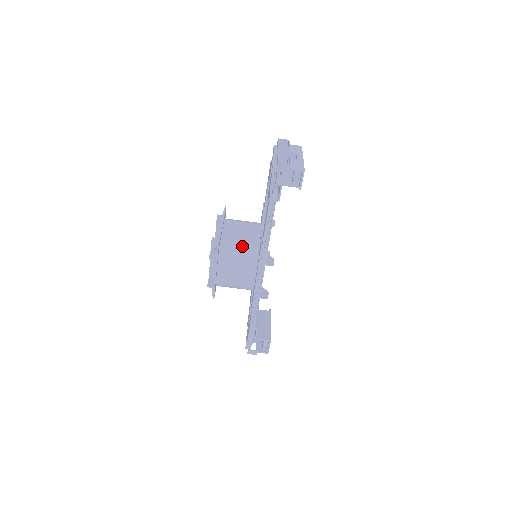
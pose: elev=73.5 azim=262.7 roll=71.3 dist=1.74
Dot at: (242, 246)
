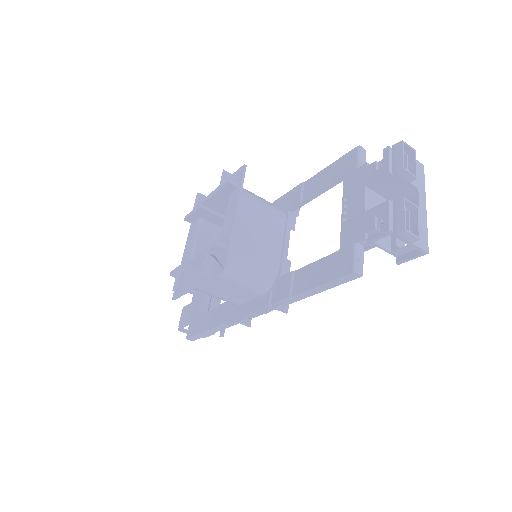
Dot at: (254, 266)
